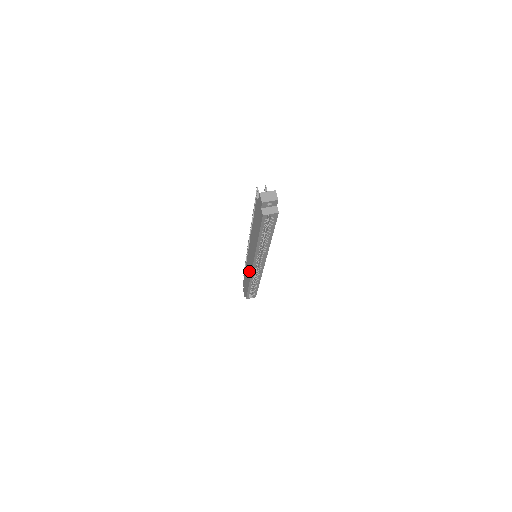
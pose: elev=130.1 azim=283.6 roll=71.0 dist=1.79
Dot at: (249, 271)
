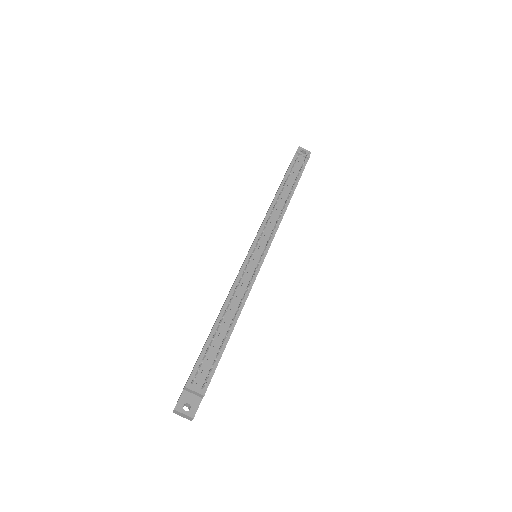
Dot at: (258, 230)
